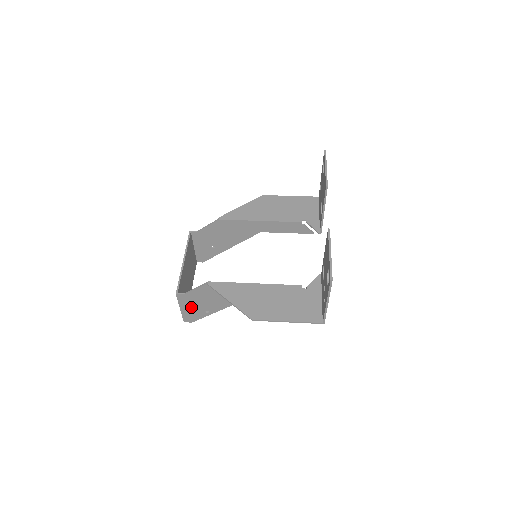
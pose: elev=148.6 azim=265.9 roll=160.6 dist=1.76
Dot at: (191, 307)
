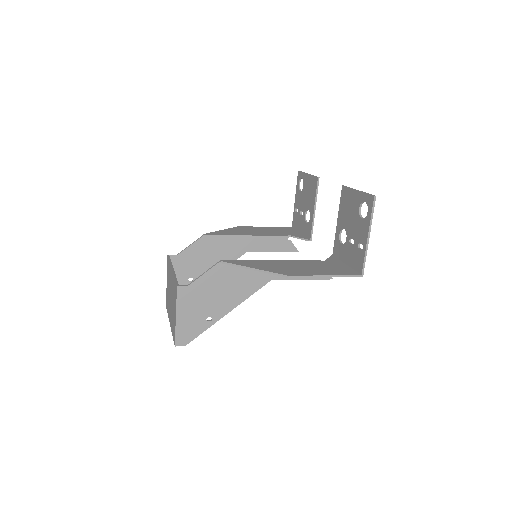
Dot at: (191, 312)
